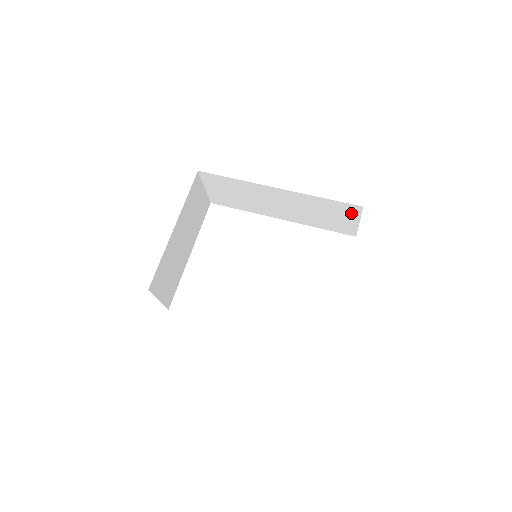
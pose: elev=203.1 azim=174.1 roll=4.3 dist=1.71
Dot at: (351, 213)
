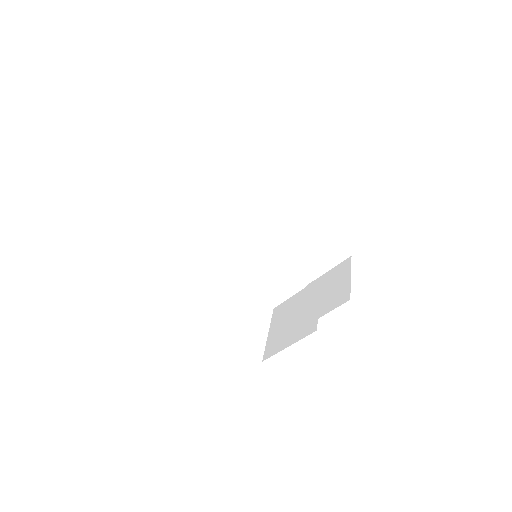
Dot at: (332, 258)
